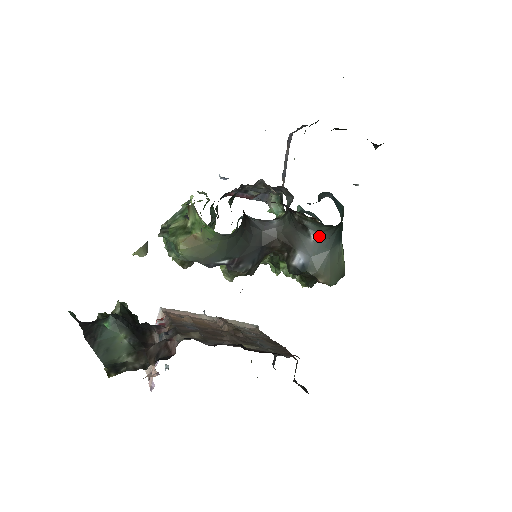
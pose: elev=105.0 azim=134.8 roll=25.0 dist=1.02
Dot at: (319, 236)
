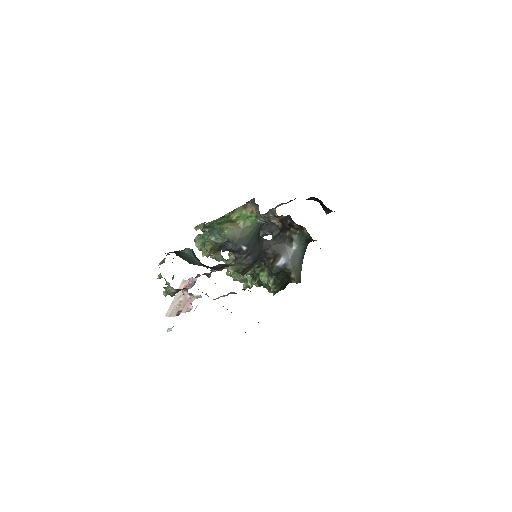
Dot at: (297, 248)
